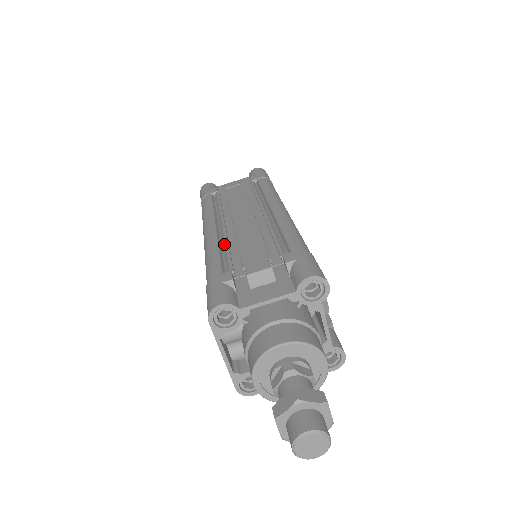
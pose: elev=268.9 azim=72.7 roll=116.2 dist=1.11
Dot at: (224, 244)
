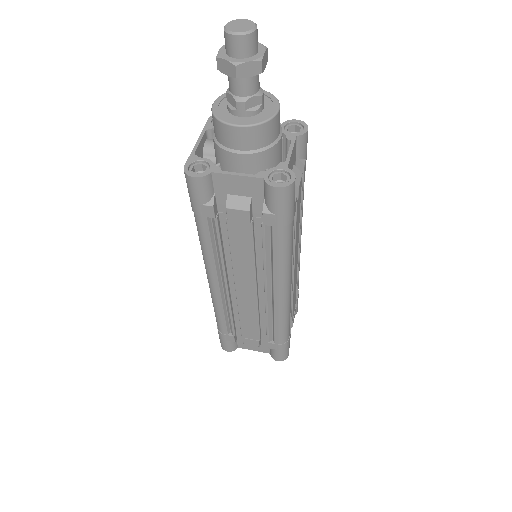
Dot at: occluded
